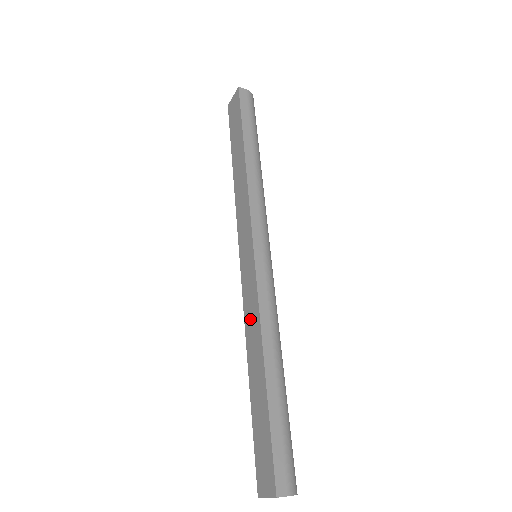
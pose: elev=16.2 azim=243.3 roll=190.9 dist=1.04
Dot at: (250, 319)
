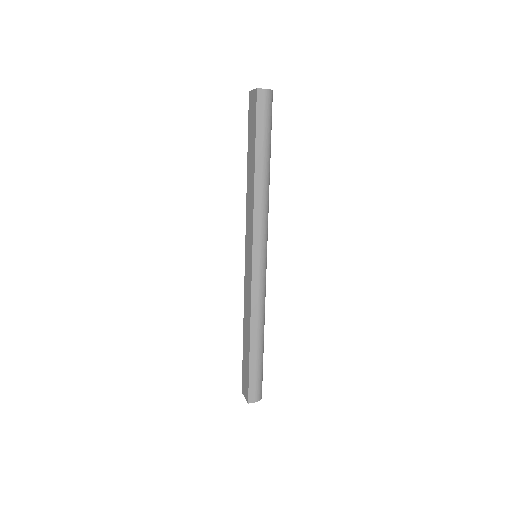
Dot at: (246, 302)
